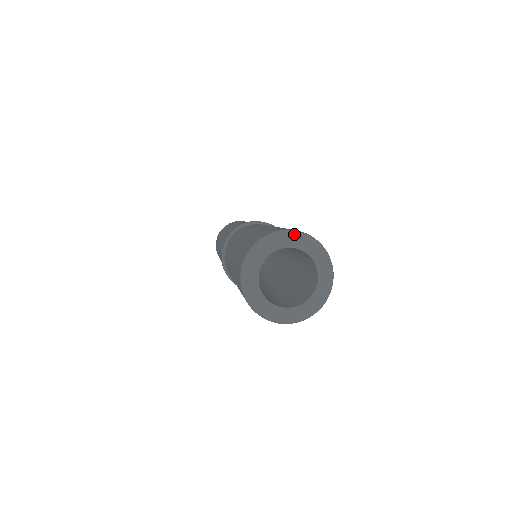
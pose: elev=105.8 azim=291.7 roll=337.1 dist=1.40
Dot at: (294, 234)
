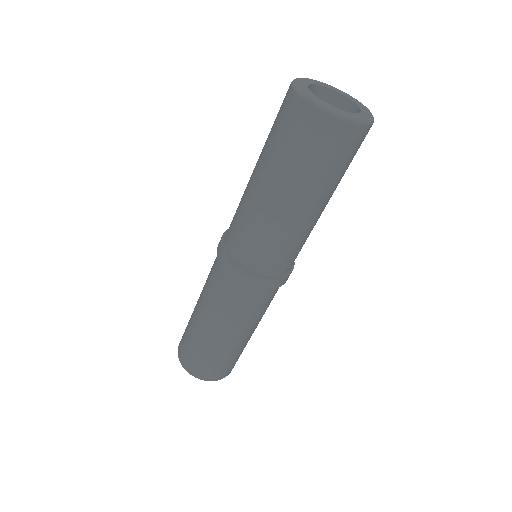
Dot at: (319, 81)
